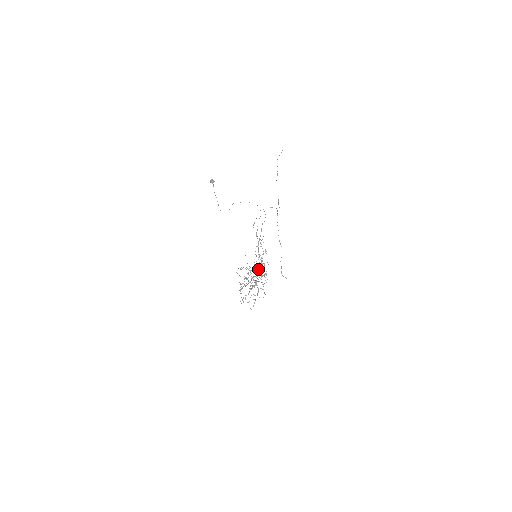
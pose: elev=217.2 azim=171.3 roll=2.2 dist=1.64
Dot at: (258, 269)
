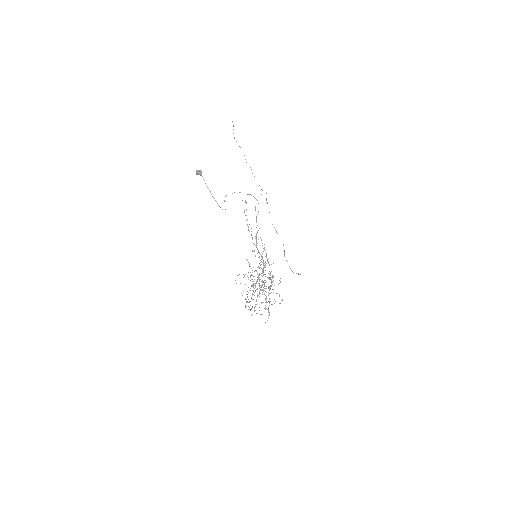
Dot at: (263, 271)
